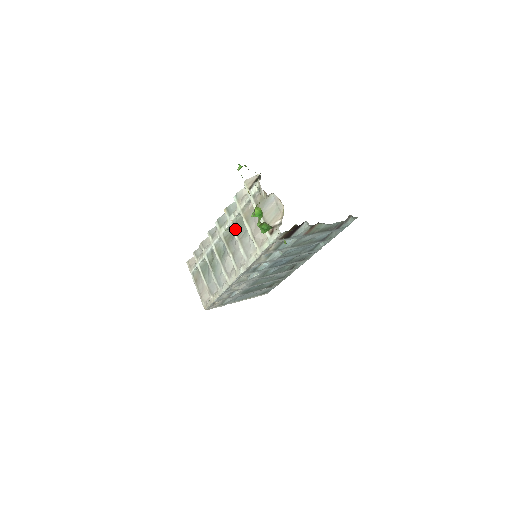
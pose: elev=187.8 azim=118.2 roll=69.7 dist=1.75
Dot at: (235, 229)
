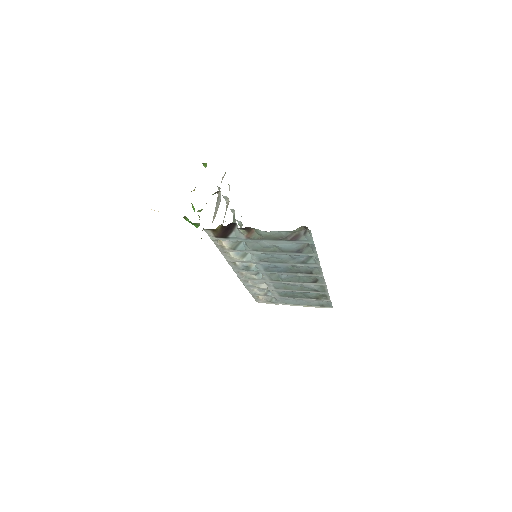
Dot at: occluded
